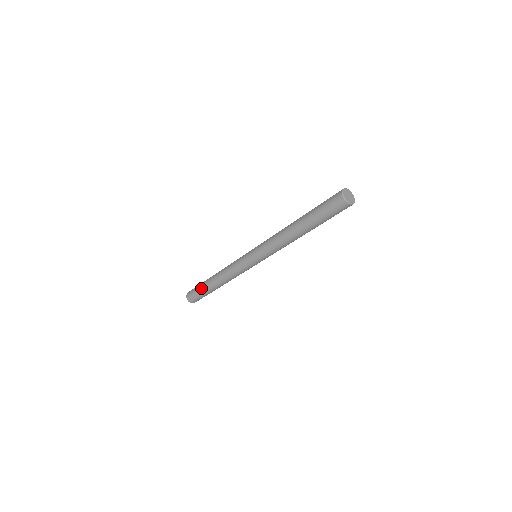
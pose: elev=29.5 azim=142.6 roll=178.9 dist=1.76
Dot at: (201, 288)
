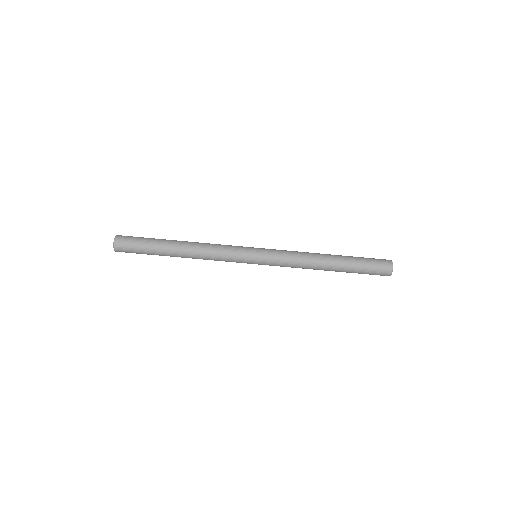
Dot at: (152, 246)
